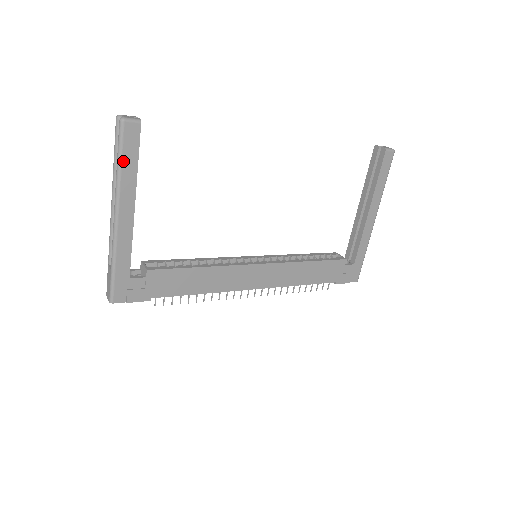
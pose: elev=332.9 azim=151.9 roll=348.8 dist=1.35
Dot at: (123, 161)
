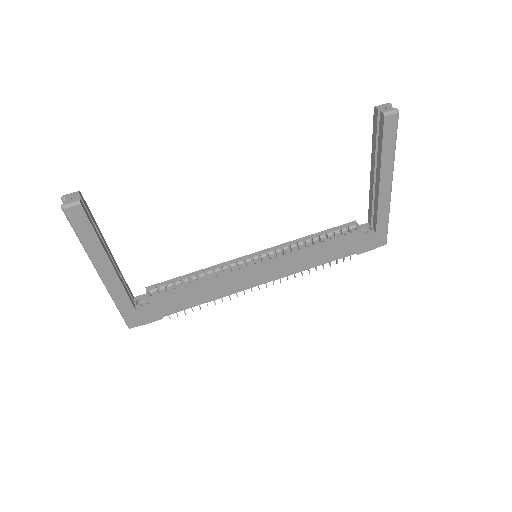
Dot at: (82, 237)
